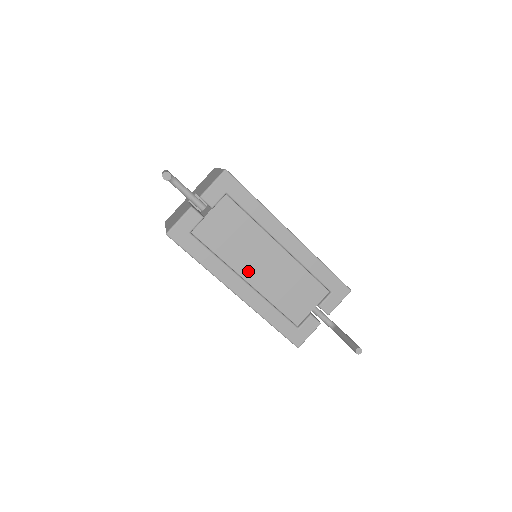
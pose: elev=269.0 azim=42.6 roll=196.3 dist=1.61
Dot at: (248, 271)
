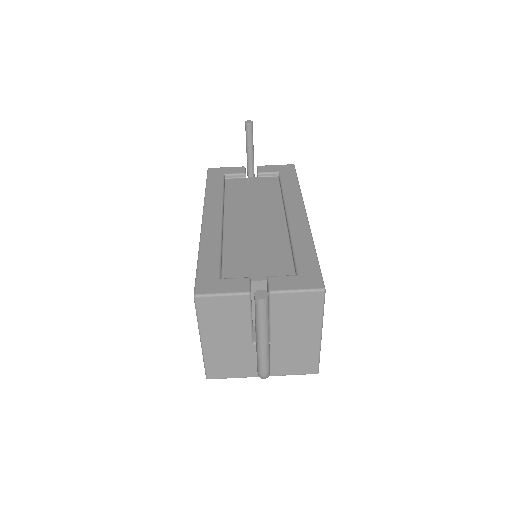
Dot at: (235, 217)
